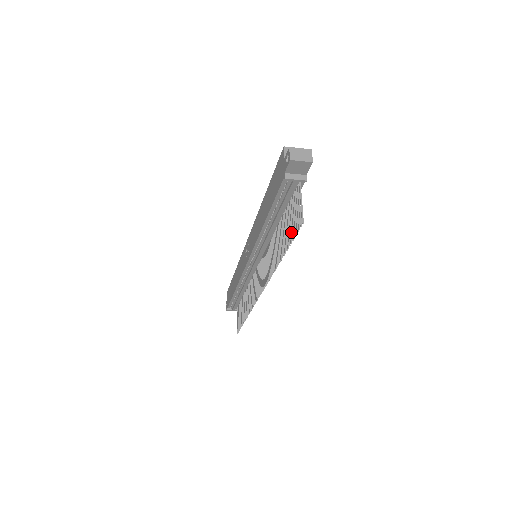
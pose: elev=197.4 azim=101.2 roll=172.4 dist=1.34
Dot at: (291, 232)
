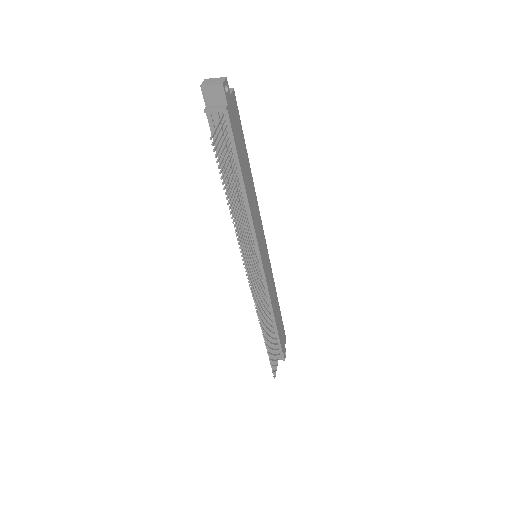
Dot at: (221, 168)
